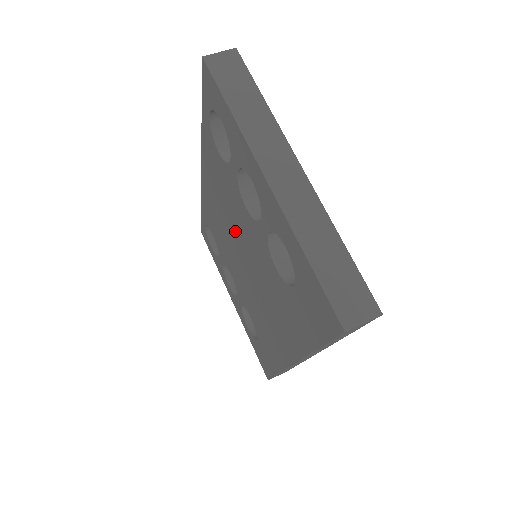
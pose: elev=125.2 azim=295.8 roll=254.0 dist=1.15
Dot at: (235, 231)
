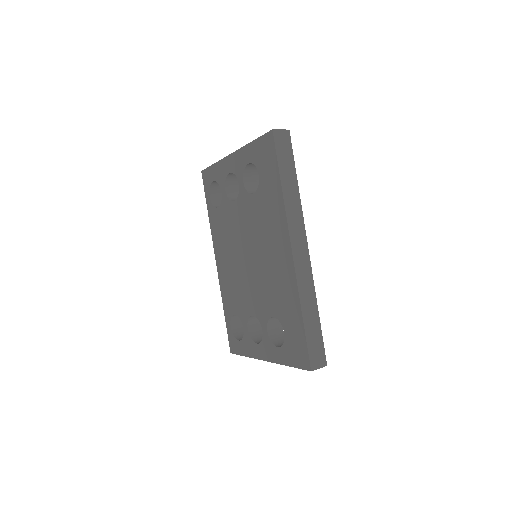
Dot at: (238, 245)
